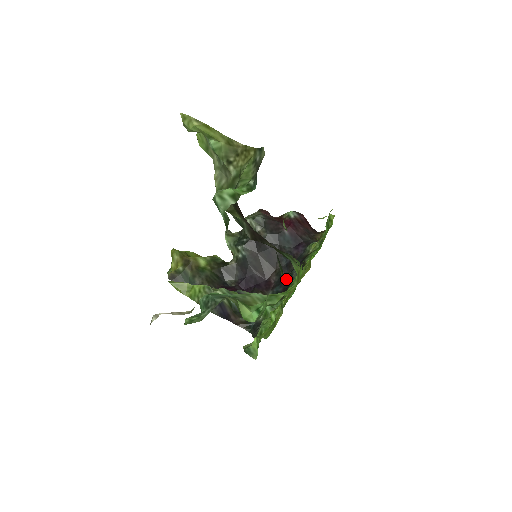
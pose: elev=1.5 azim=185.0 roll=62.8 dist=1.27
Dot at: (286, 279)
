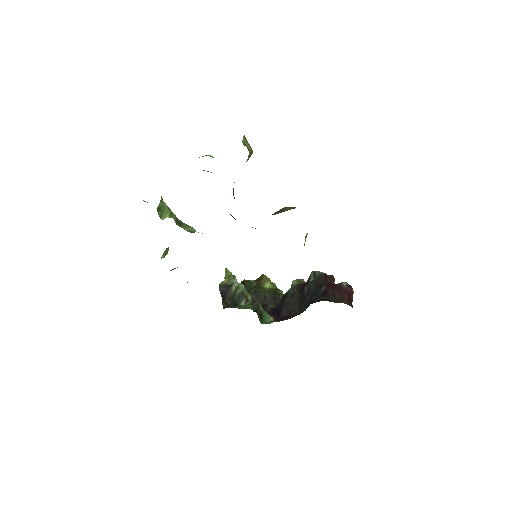
Dot at: occluded
